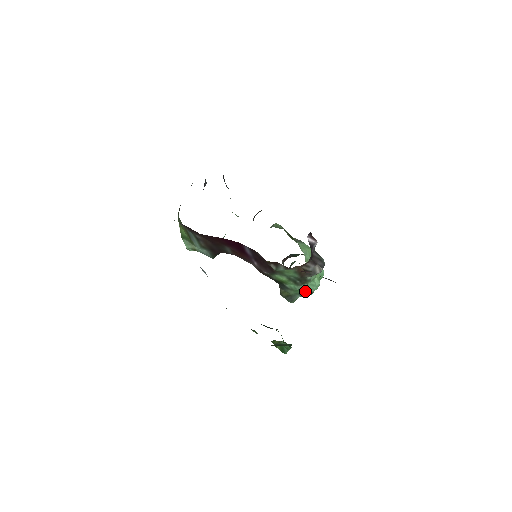
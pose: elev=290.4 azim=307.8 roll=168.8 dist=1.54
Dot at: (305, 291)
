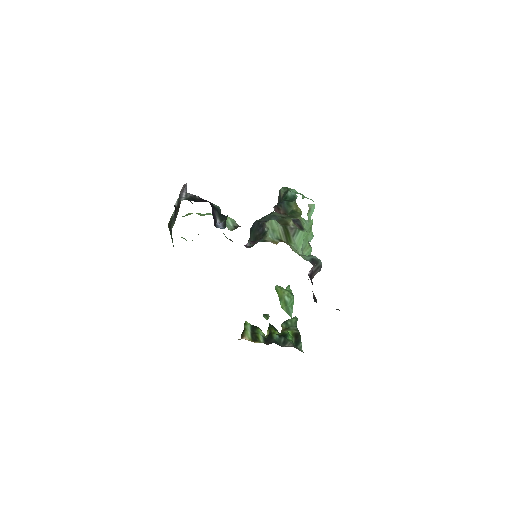
Dot at: occluded
